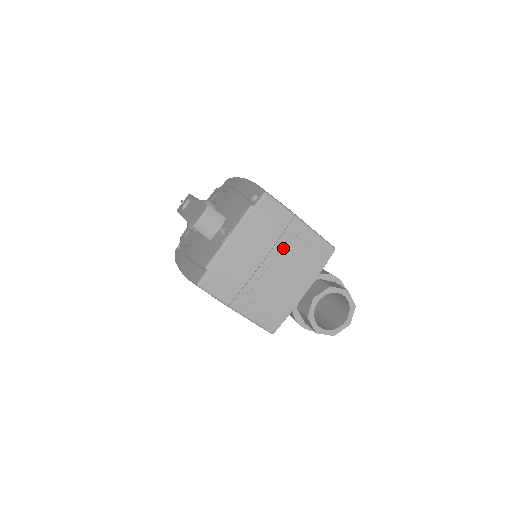
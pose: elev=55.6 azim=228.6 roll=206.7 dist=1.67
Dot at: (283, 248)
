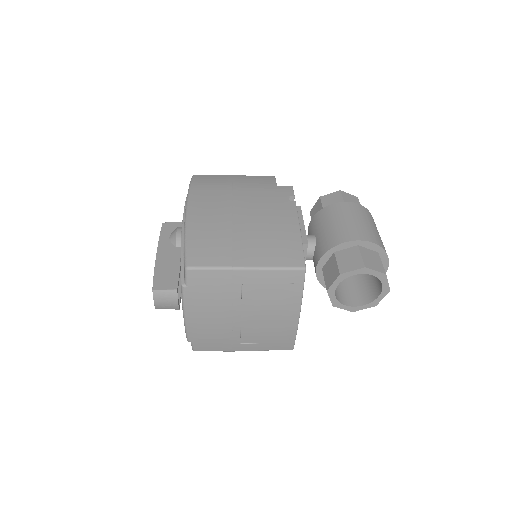
Dot at: (243, 300)
